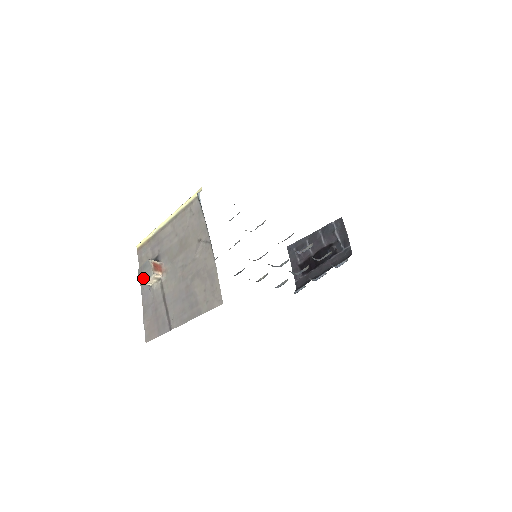
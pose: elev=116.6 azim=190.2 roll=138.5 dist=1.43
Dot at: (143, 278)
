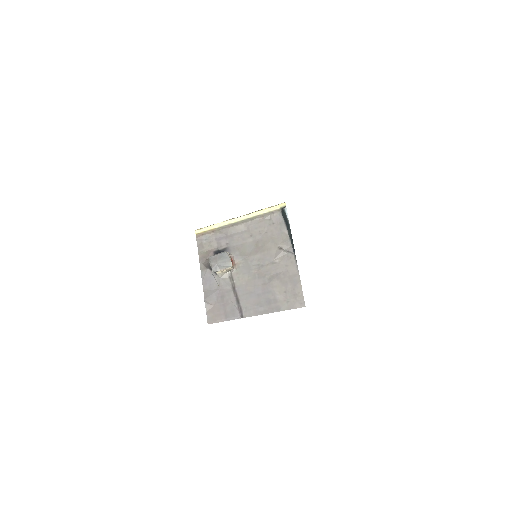
Dot at: (217, 267)
